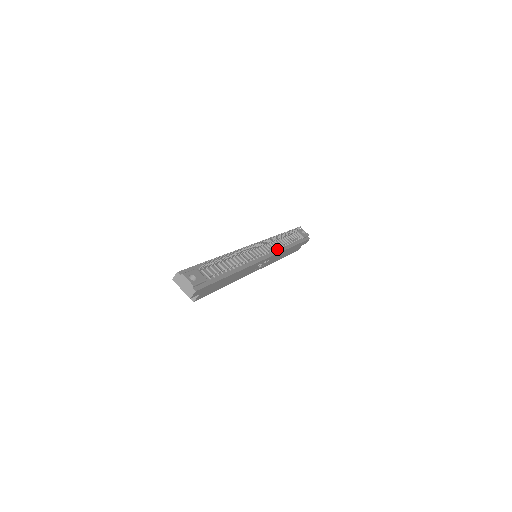
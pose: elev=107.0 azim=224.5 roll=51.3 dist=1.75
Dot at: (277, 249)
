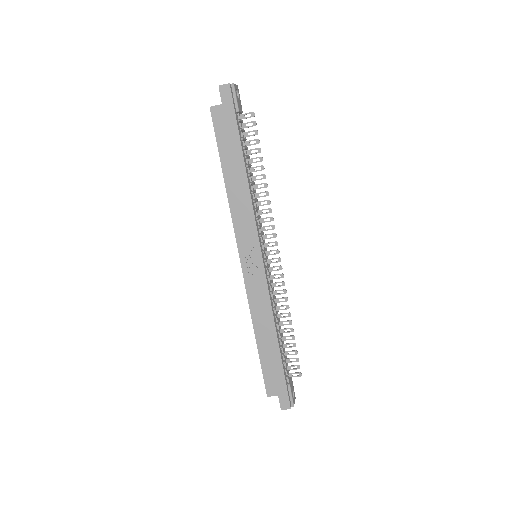
Dot at: (271, 296)
